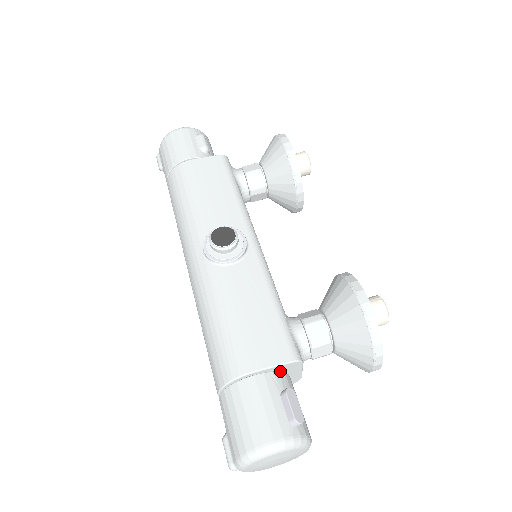
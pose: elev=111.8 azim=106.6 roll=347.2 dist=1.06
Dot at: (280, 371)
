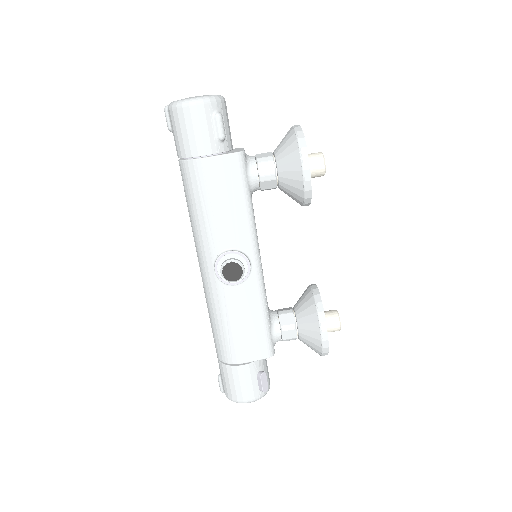
Dot at: occluded
